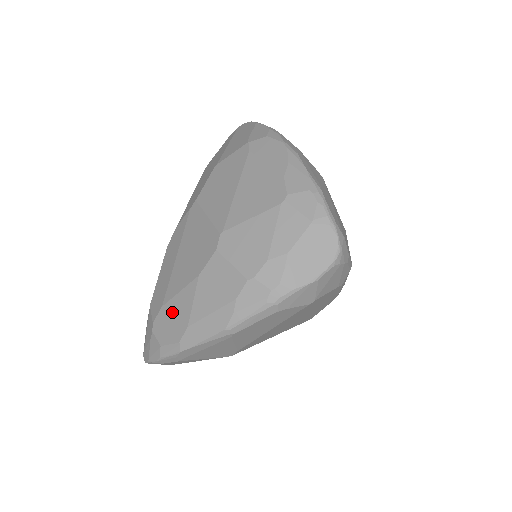
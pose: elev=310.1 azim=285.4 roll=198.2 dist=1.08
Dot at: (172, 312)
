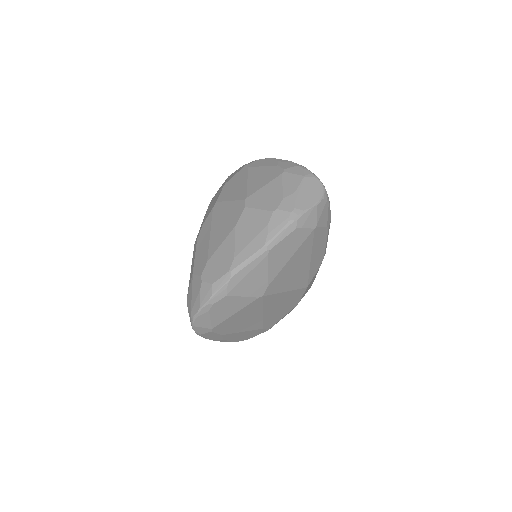
Dot at: (218, 258)
